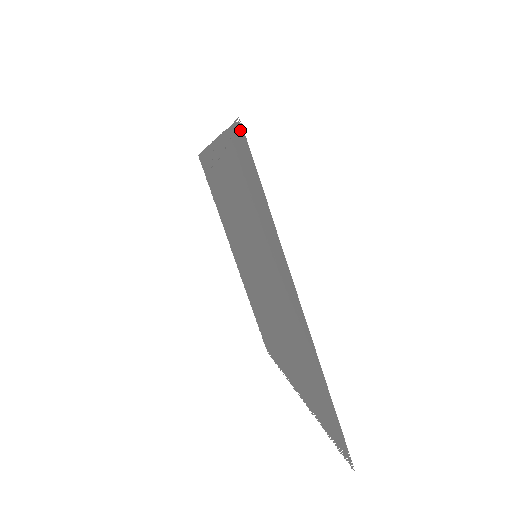
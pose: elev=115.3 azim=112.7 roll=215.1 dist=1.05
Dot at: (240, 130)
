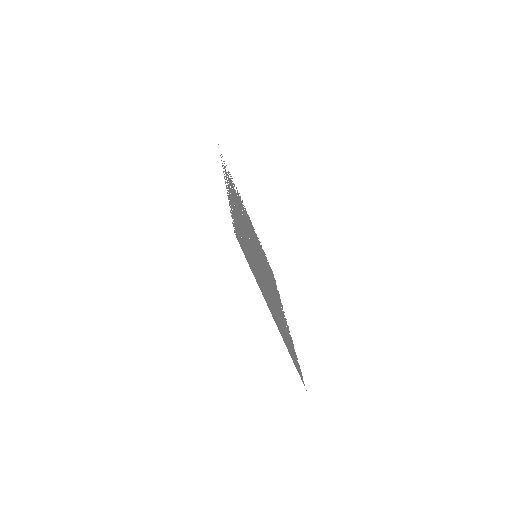
Dot at: occluded
